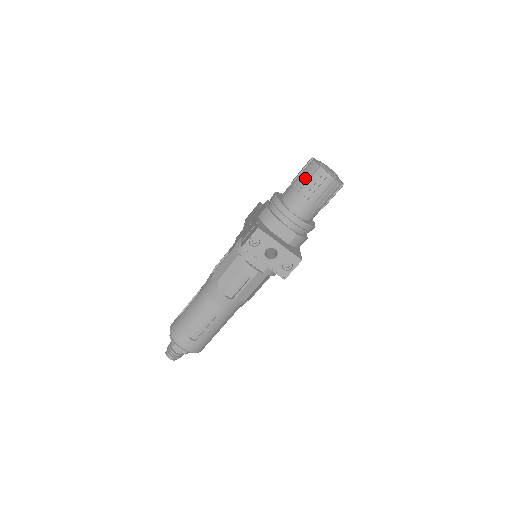
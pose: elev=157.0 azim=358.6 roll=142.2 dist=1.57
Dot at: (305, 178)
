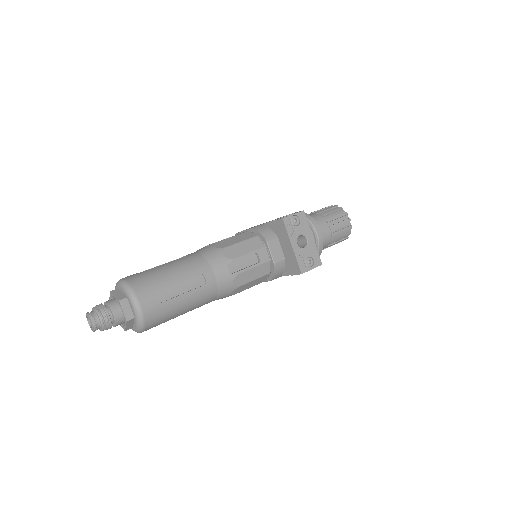
Dot at: (330, 211)
